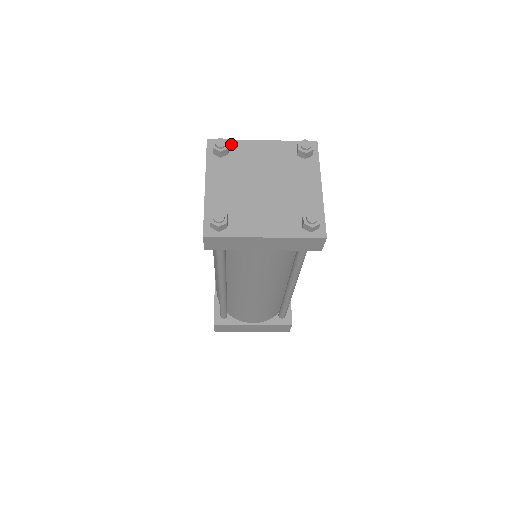
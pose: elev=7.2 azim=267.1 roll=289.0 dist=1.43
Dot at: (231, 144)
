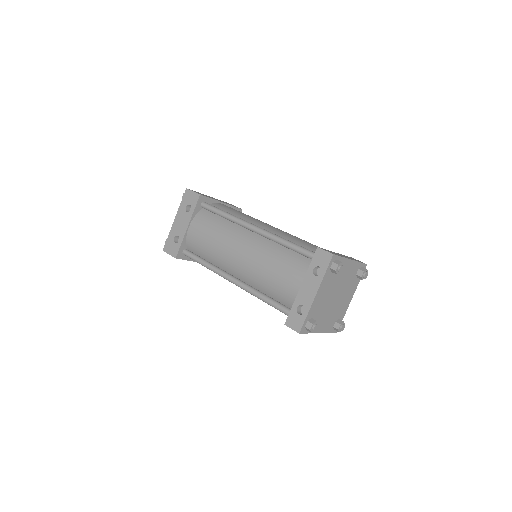
Dot at: occluded
